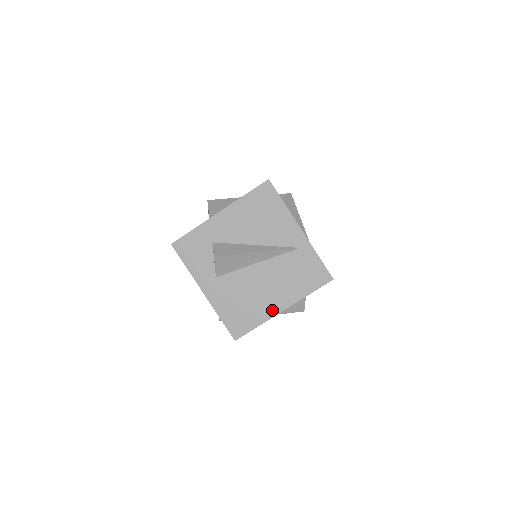
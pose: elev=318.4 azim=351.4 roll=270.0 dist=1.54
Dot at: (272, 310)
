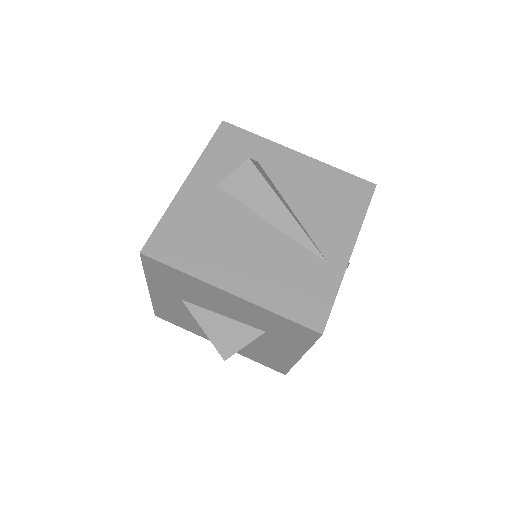
Dot at: (220, 277)
